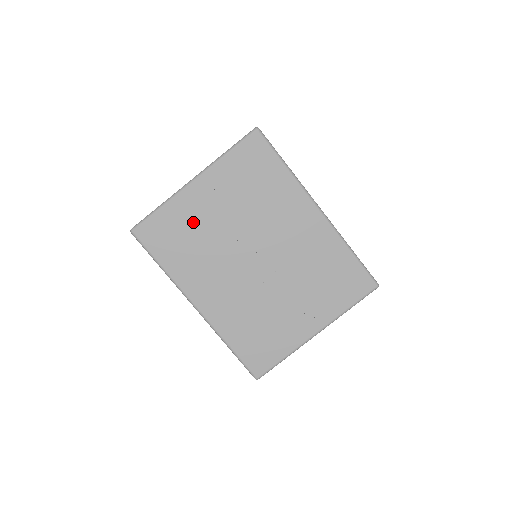
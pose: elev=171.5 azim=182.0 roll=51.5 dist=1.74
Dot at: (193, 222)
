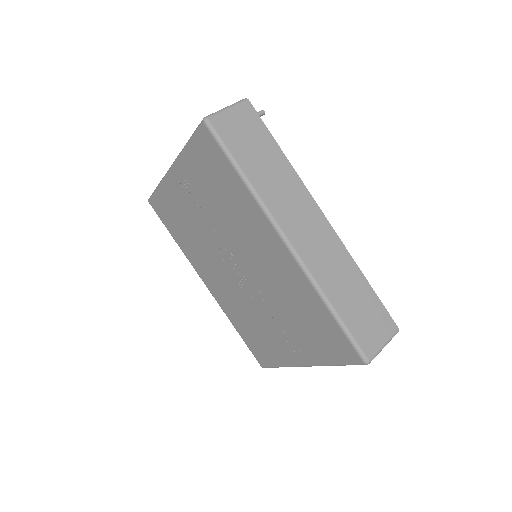
Dot at: (182, 210)
